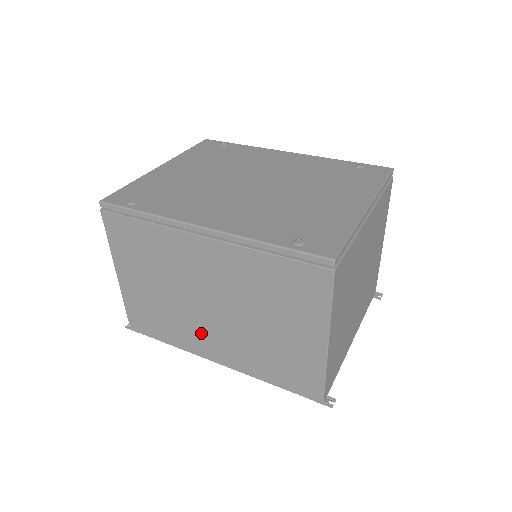
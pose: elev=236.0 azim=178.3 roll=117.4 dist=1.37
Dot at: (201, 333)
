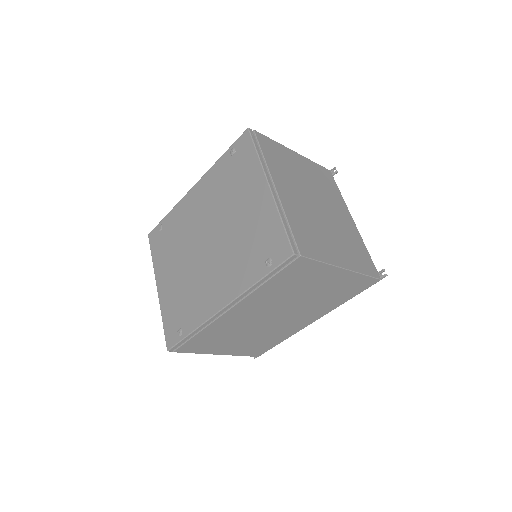
Dot at: (288, 325)
